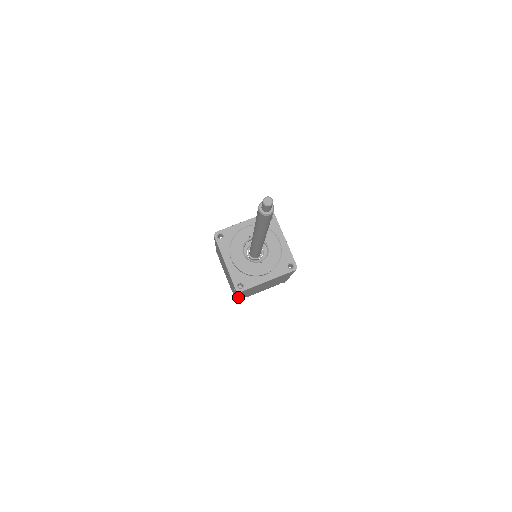
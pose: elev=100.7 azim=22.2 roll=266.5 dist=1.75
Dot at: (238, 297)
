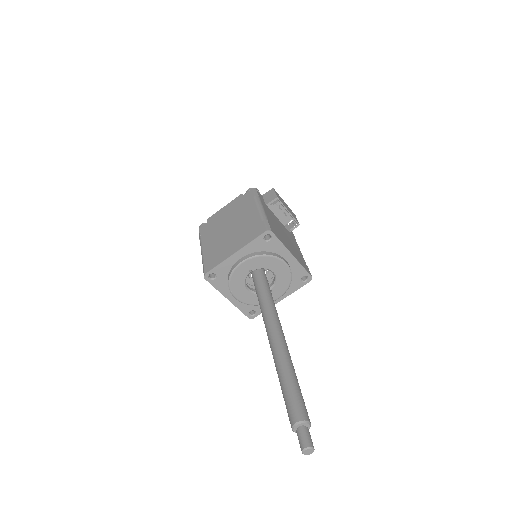
Dot at: occluded
